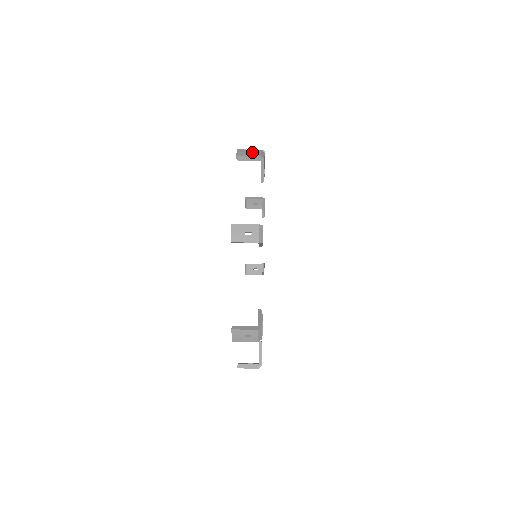
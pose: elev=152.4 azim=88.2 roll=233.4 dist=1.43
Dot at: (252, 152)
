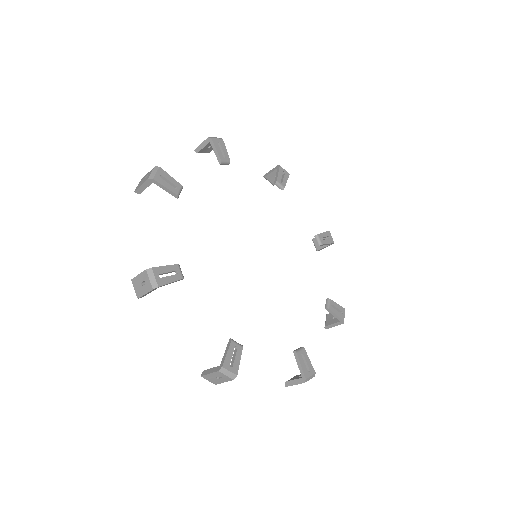
Dot at: occluded
